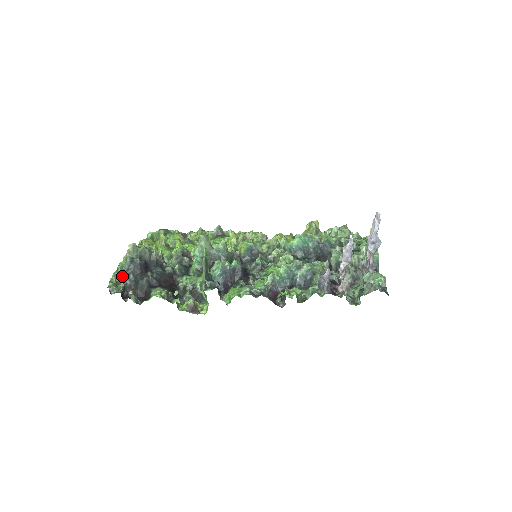
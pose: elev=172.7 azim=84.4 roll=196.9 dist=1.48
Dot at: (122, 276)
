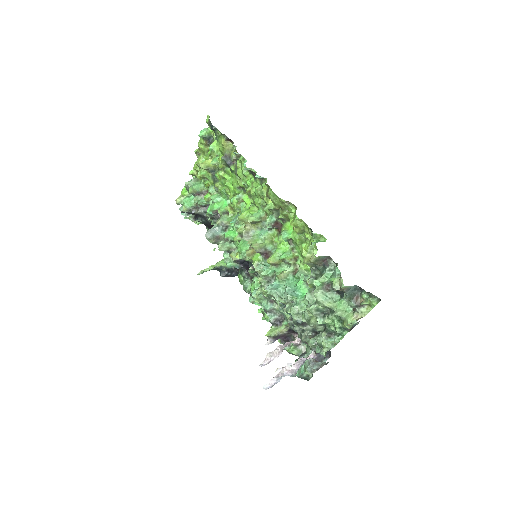
Dot at: occluded
